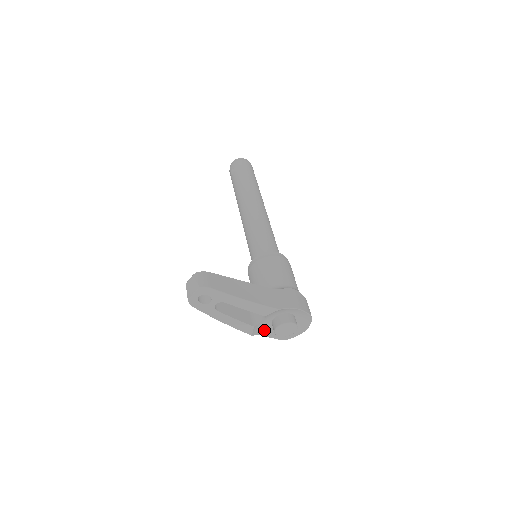
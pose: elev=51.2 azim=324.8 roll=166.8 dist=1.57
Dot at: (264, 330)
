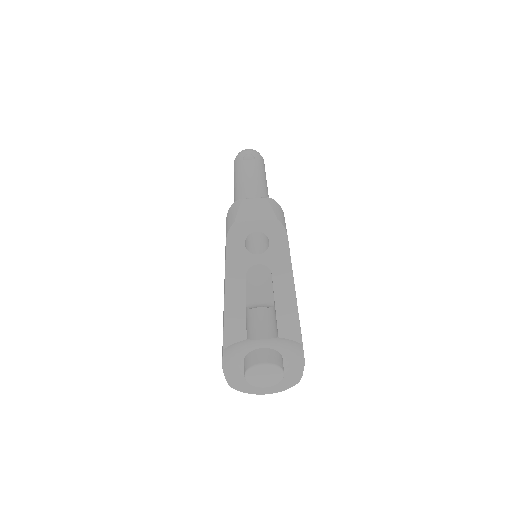
Dot at: (233, 353)
